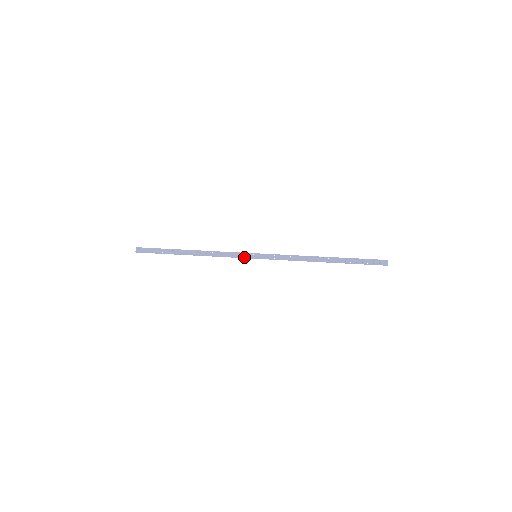
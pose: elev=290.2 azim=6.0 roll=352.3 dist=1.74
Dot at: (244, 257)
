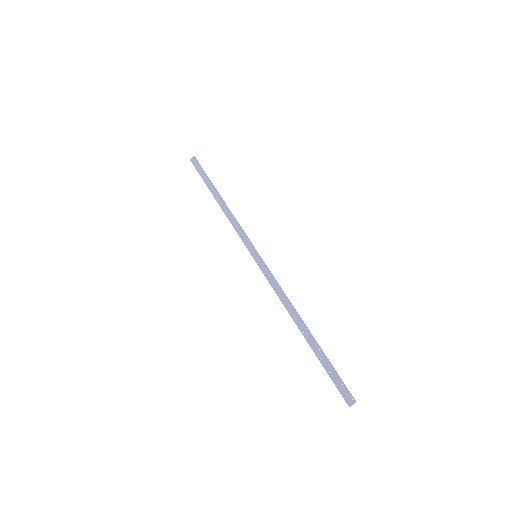
Dot at: (247, 247)
